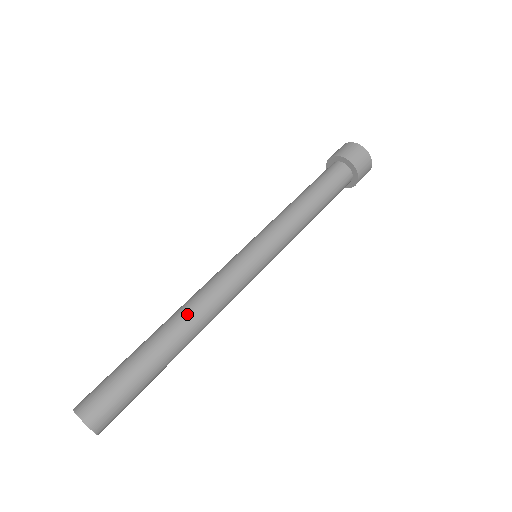
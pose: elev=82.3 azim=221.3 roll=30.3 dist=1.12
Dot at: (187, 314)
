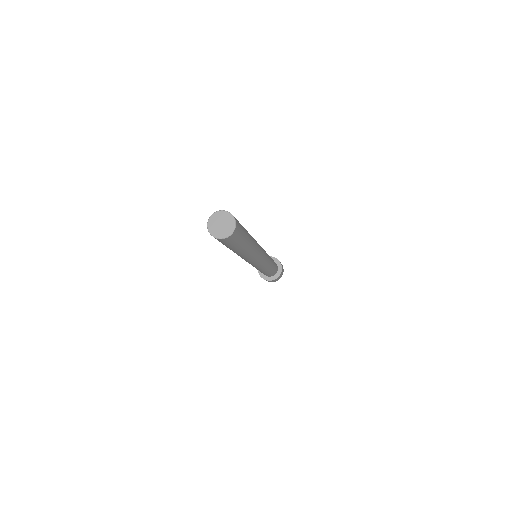
Dot at: occluded
